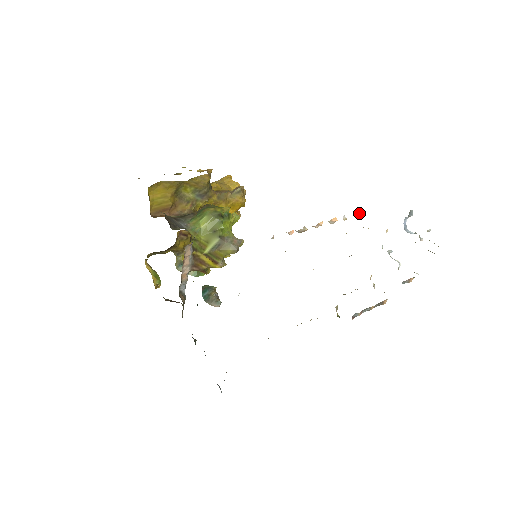
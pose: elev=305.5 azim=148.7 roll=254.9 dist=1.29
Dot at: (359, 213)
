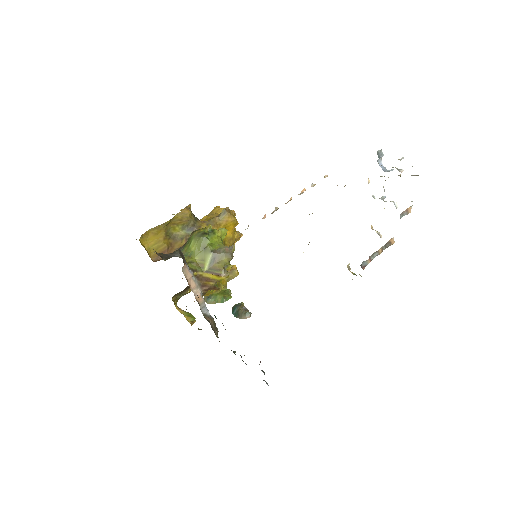
Dot at: (326, 175)
